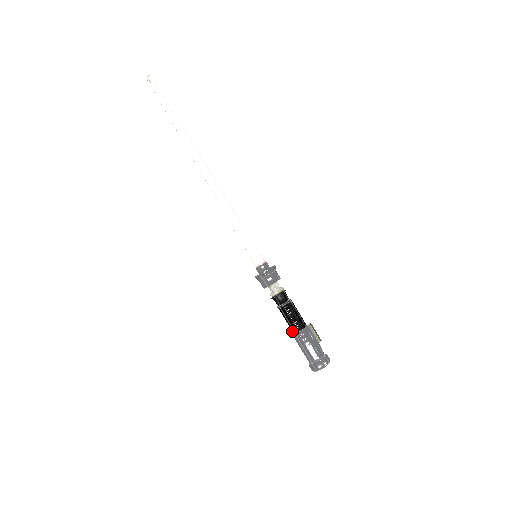
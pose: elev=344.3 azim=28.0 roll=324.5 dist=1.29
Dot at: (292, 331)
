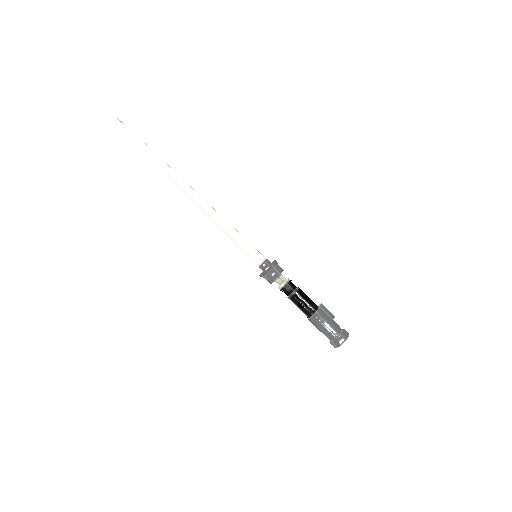
Dot at: (312, 311)
